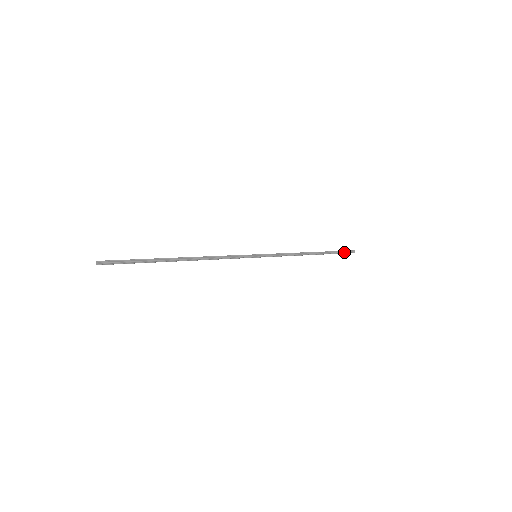
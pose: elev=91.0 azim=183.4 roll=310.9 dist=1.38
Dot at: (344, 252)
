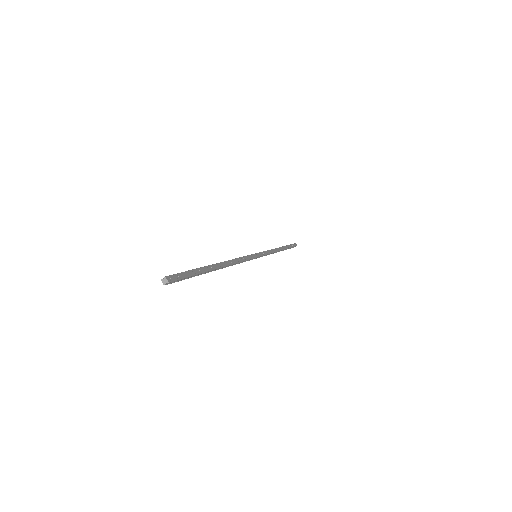
Dot at: (292, 247)
